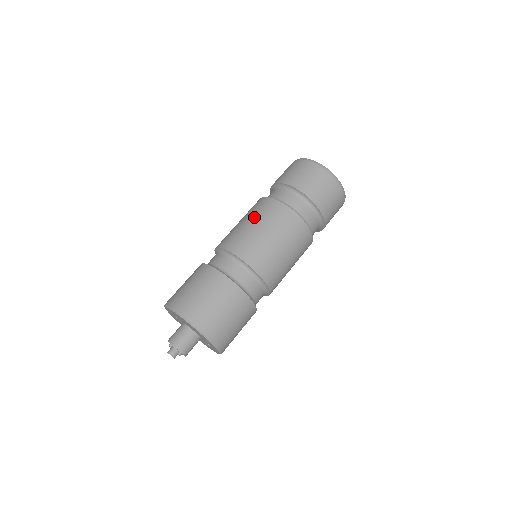
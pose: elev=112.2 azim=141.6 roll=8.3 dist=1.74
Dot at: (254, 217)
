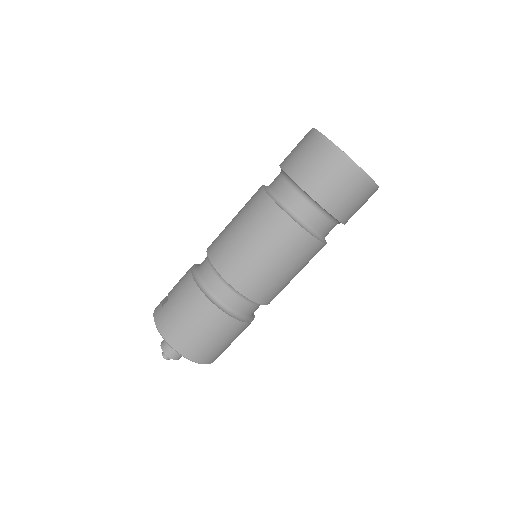
Dot at: (287, 261)
